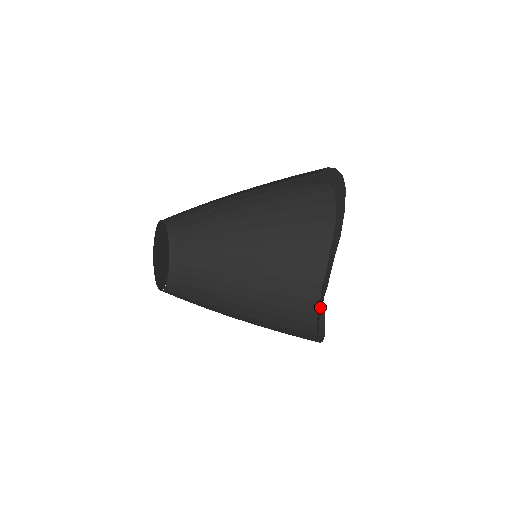
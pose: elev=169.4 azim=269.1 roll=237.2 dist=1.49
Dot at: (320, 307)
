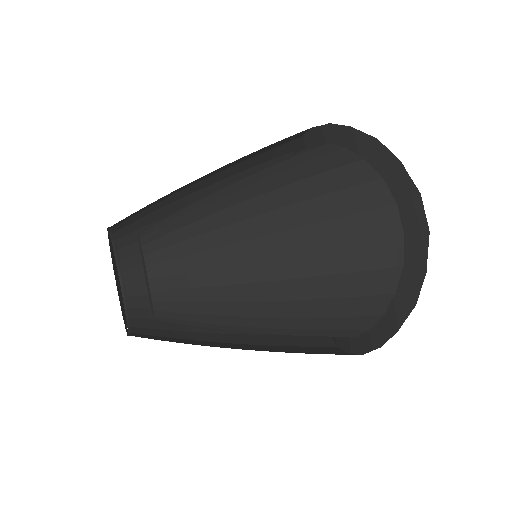
Dot at: (358, 346)
